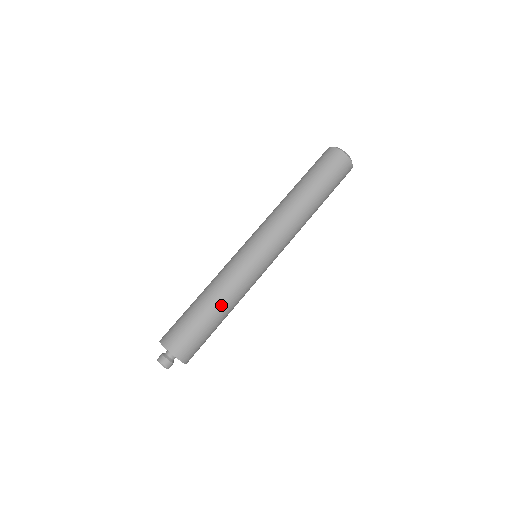
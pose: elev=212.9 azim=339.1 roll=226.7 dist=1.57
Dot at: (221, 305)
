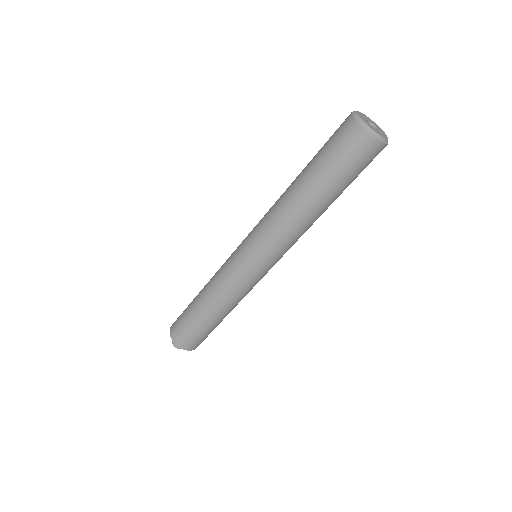
Dot at: (211, 307)
